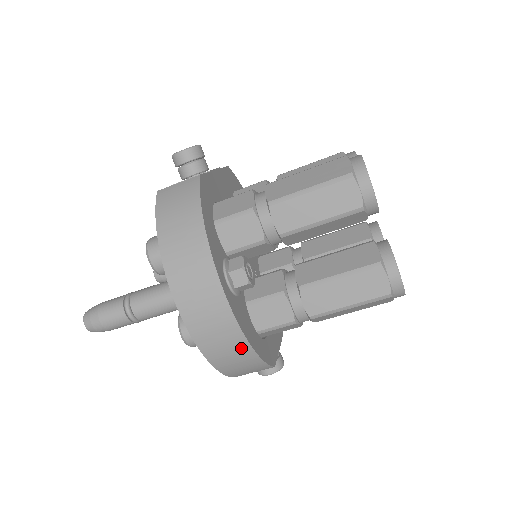
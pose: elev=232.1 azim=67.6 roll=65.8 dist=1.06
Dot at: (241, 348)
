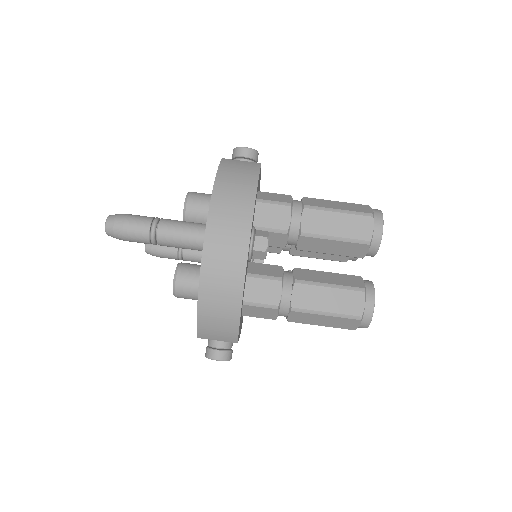
Dot at: (233, 300)
